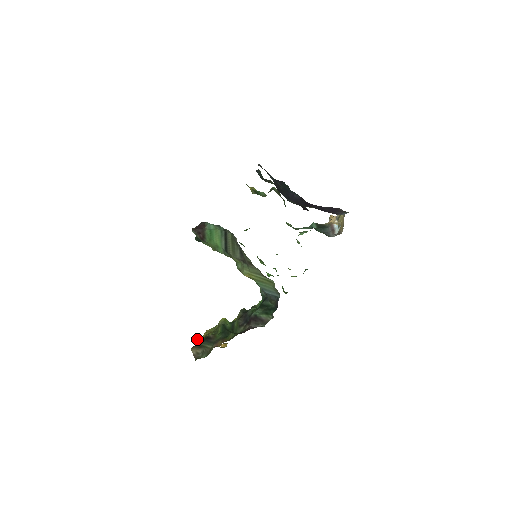
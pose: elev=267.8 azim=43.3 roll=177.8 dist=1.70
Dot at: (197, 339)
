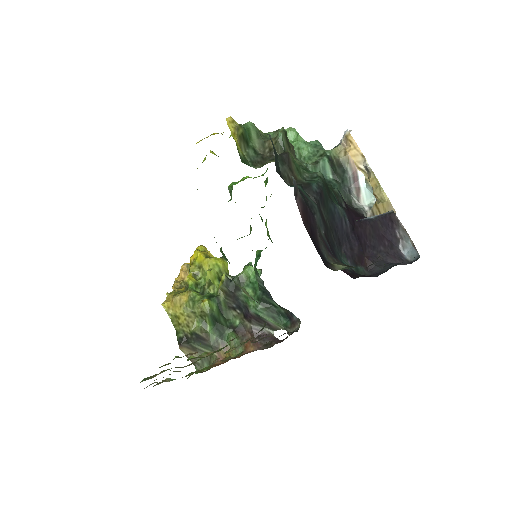
Dot at: (166, 307)
